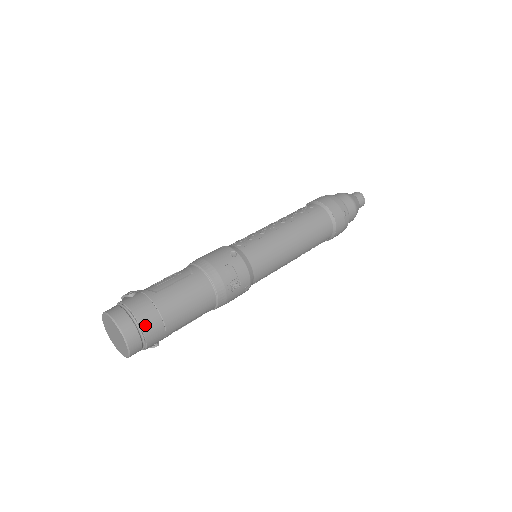
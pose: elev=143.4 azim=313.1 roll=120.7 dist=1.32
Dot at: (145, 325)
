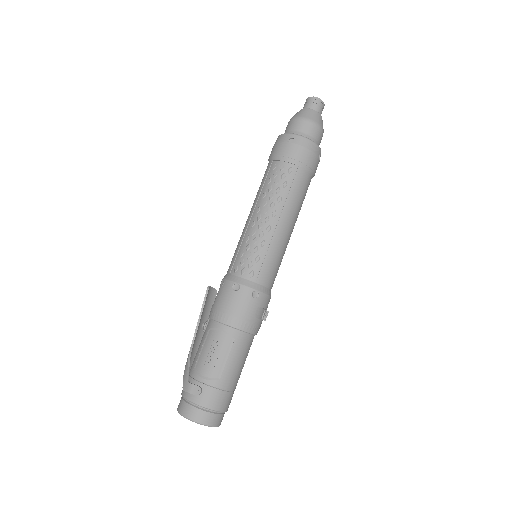
Dot at: (226, 408)
